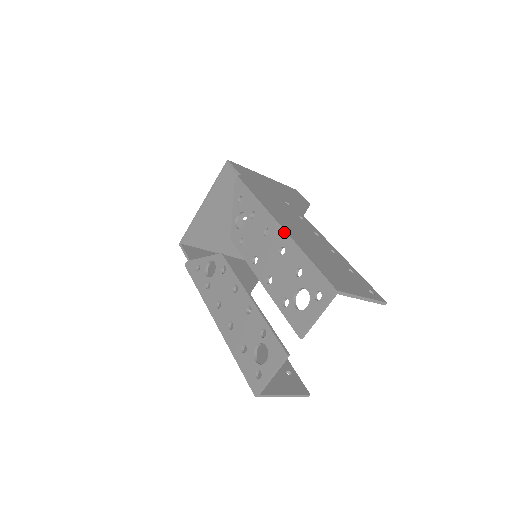
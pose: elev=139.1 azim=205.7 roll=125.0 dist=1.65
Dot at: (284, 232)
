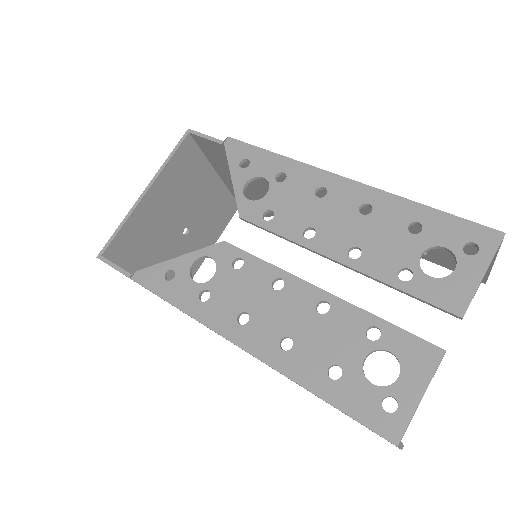
Dot at: (360, 184)
